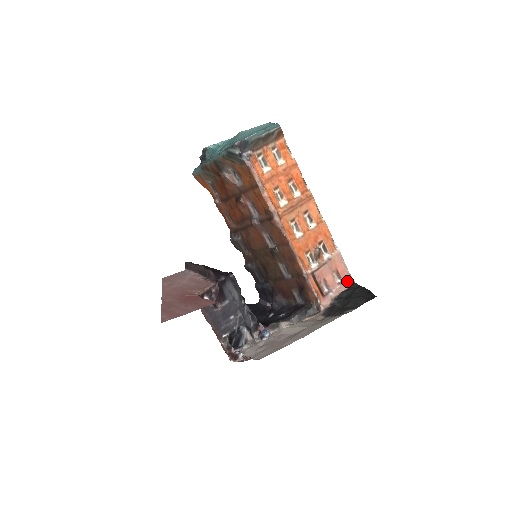
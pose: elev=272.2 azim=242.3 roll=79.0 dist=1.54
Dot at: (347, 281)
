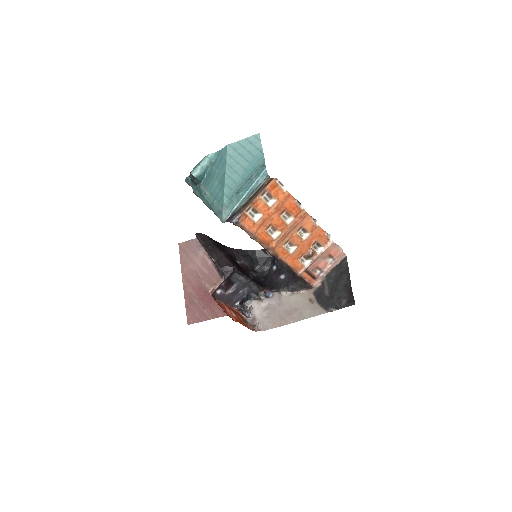
Dot at: (339, 258)
